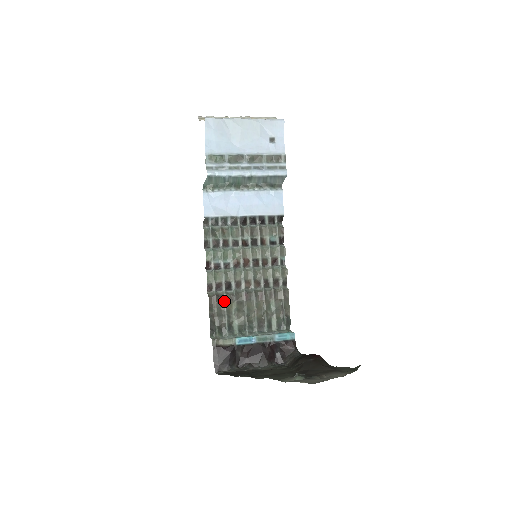
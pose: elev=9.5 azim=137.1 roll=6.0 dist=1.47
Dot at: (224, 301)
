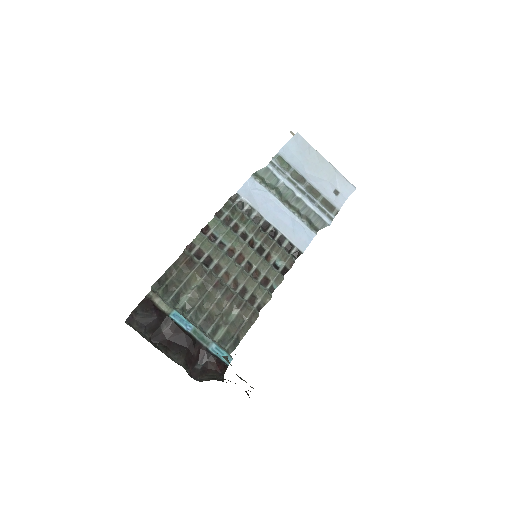
Dot at: (193, 269)
